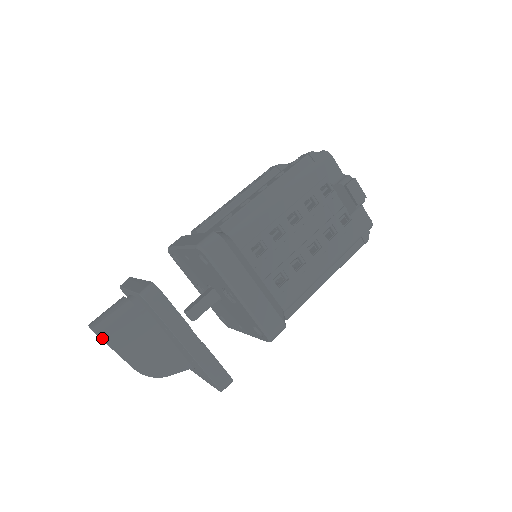
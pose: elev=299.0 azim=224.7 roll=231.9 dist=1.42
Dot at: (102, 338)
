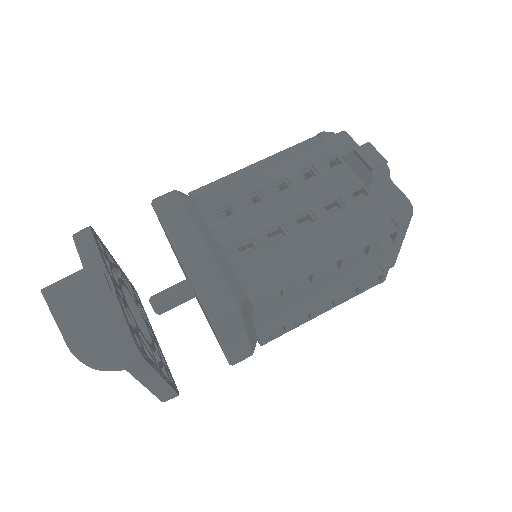
Dot at: (46, 298)
